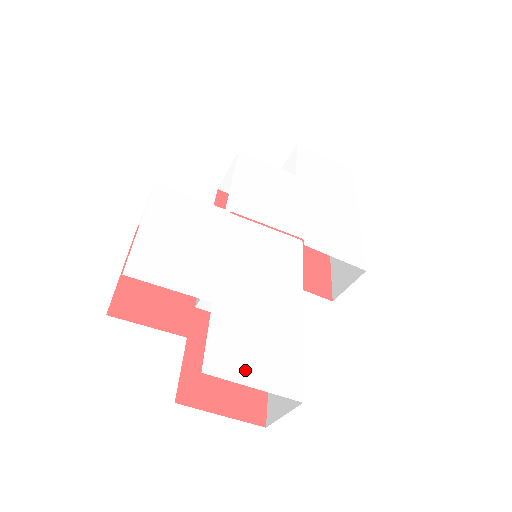
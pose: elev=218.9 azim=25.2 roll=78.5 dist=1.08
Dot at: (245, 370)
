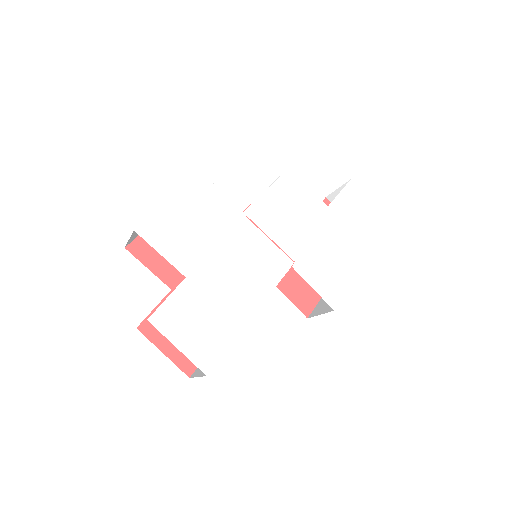
Dot at: (179, 334)
